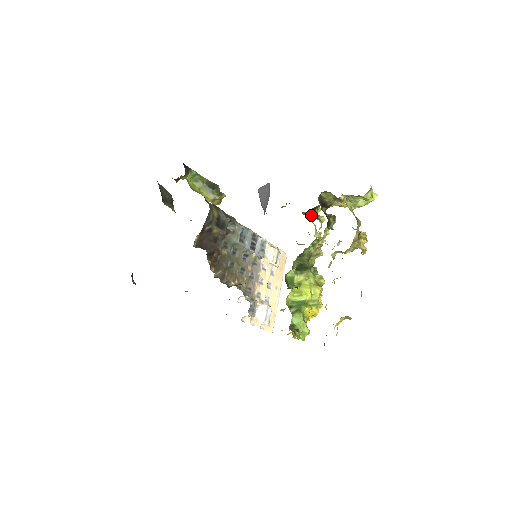
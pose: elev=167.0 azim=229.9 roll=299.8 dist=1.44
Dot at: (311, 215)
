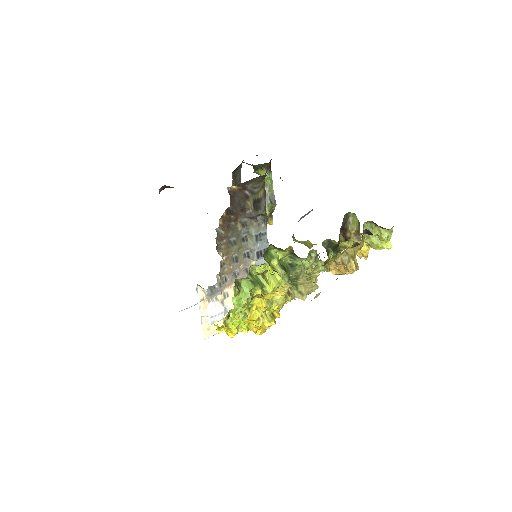
Dot at: (326, 247)
